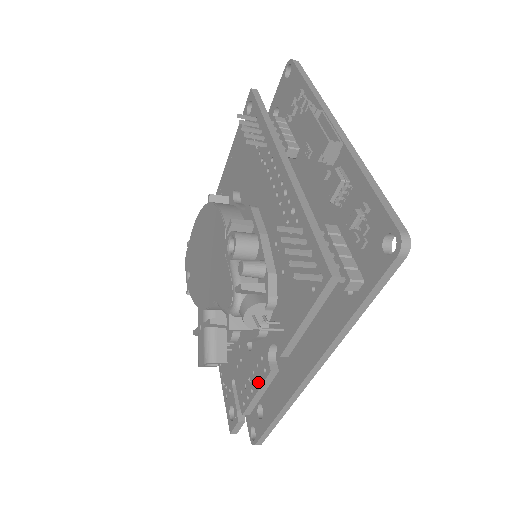
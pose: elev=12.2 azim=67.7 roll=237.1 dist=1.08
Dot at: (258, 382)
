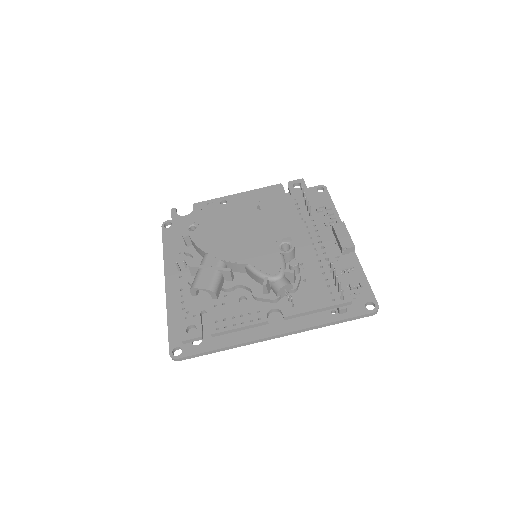
Dot at: (247, 322)
